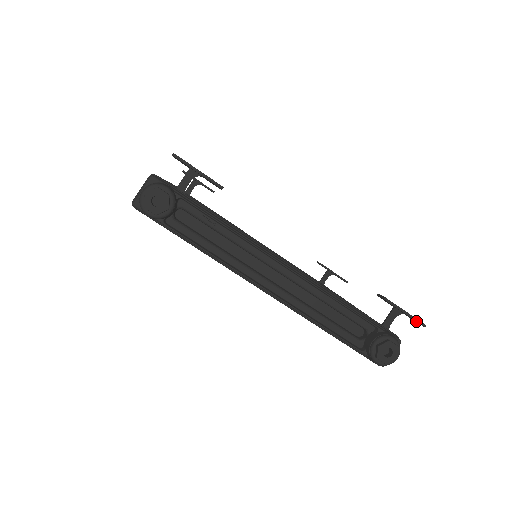
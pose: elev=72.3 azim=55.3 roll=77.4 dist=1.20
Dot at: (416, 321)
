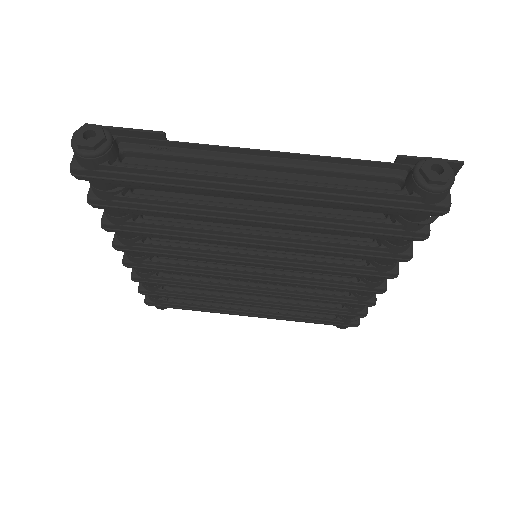
Dot at: (449, 162)
